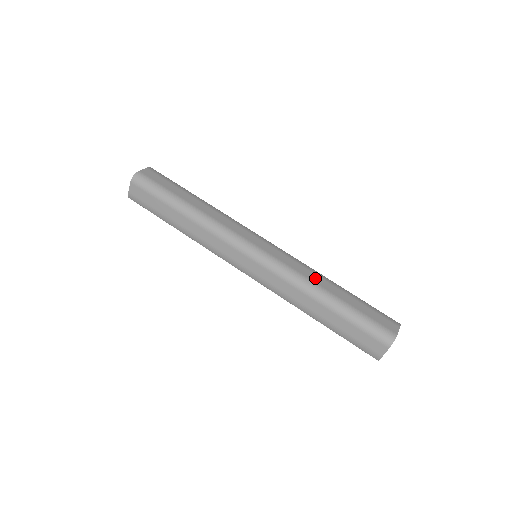
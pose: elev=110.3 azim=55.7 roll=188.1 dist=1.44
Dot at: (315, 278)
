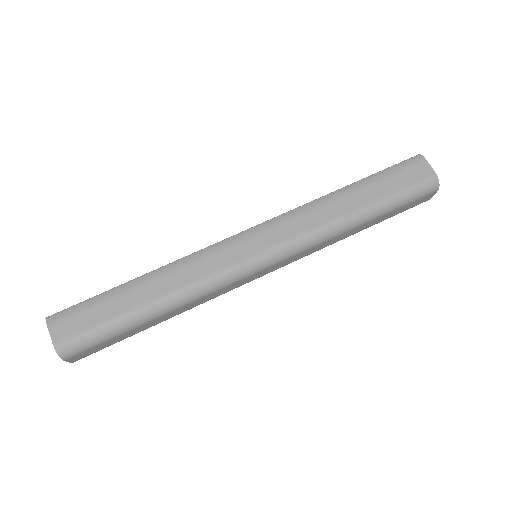
Dot at: (329, 213)
